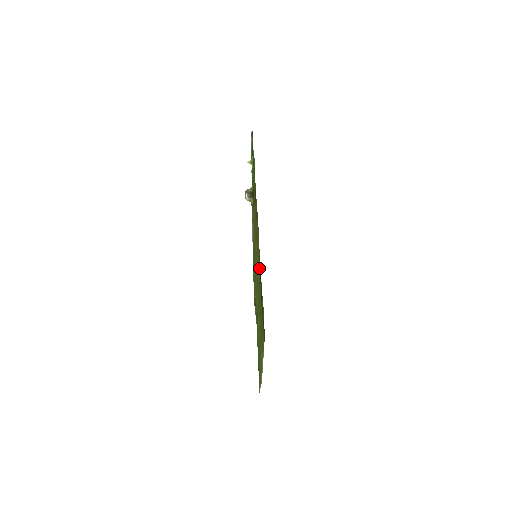
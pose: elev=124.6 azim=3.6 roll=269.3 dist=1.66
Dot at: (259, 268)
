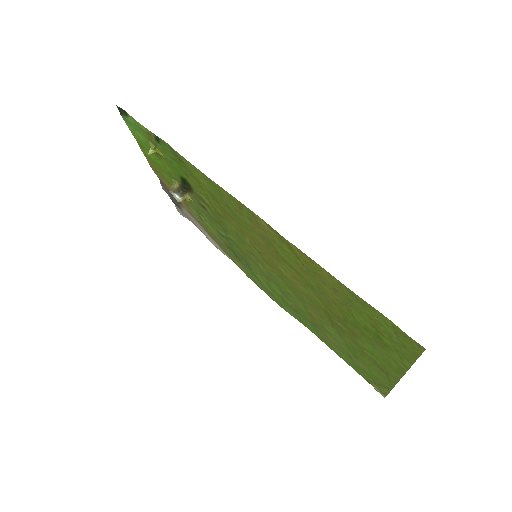
Dot at: (301, 268)
